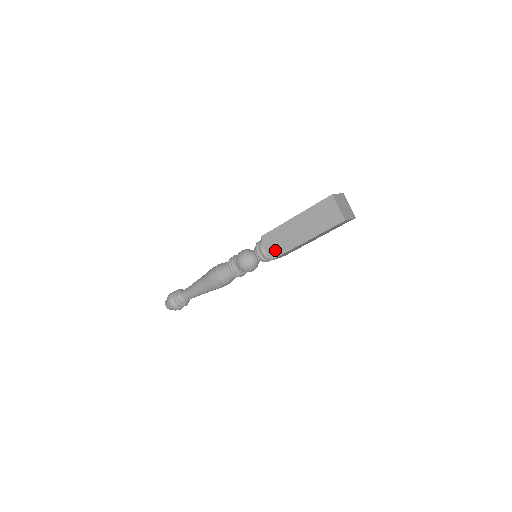
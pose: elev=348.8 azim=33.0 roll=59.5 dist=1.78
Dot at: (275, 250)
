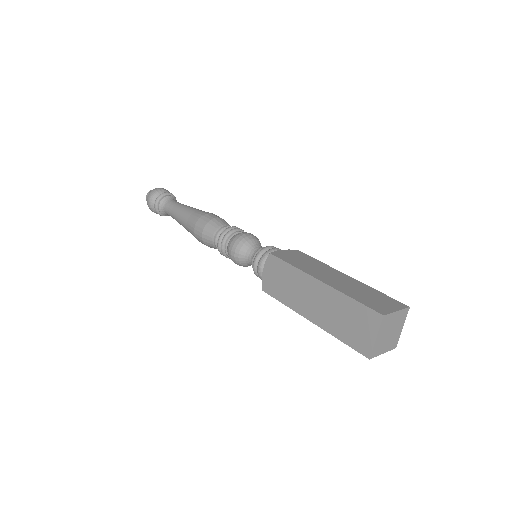
Dot at: (272, 285)
